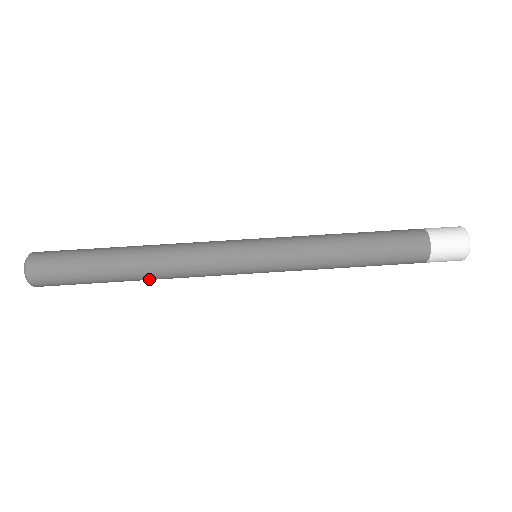
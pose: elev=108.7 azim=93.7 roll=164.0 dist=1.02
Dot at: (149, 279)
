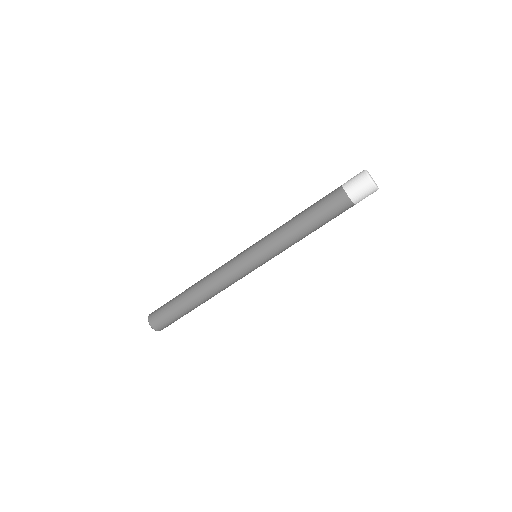
Dot at: occluded
